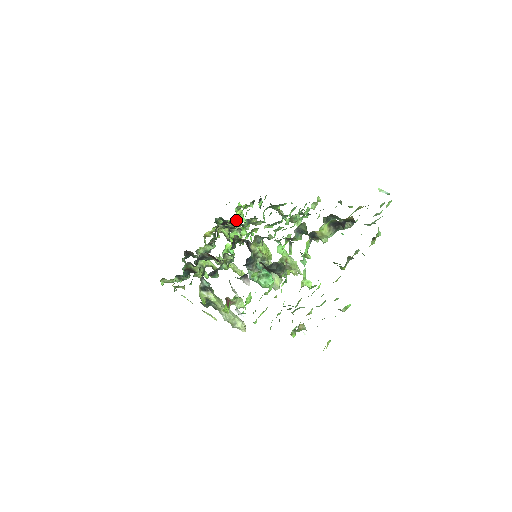
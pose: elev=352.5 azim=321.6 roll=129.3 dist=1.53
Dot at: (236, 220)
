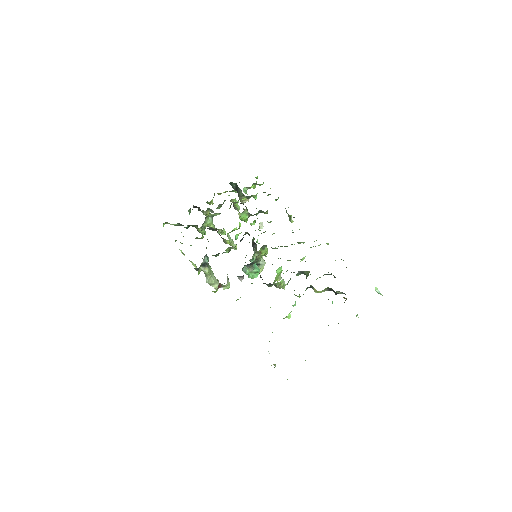
Dot at: occluded
